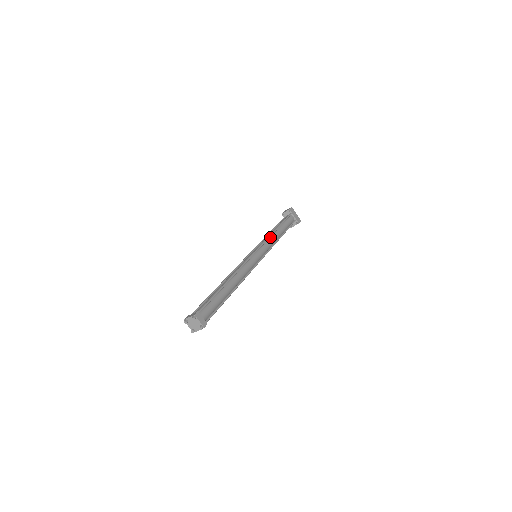
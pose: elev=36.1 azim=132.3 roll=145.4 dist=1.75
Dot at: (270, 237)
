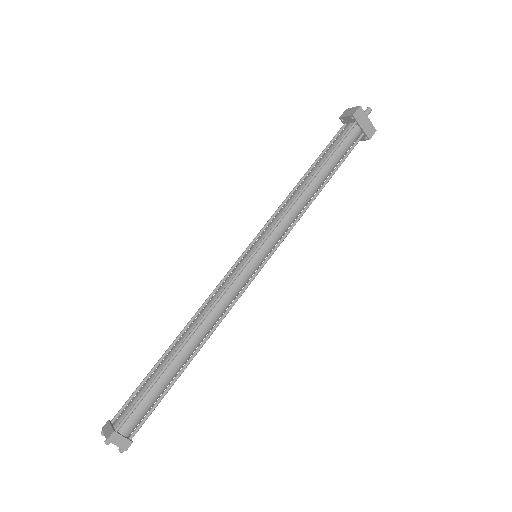
Dot at: (292, 205)
